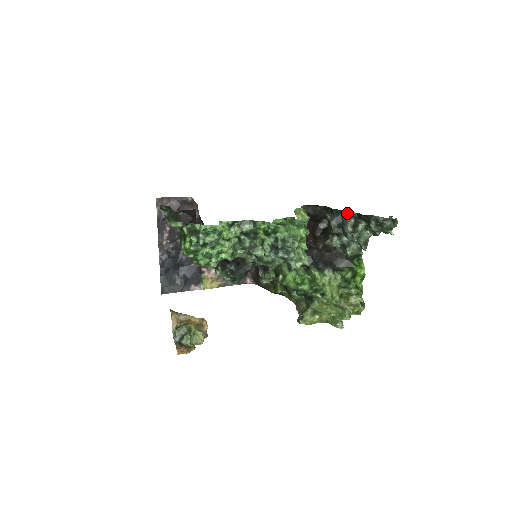
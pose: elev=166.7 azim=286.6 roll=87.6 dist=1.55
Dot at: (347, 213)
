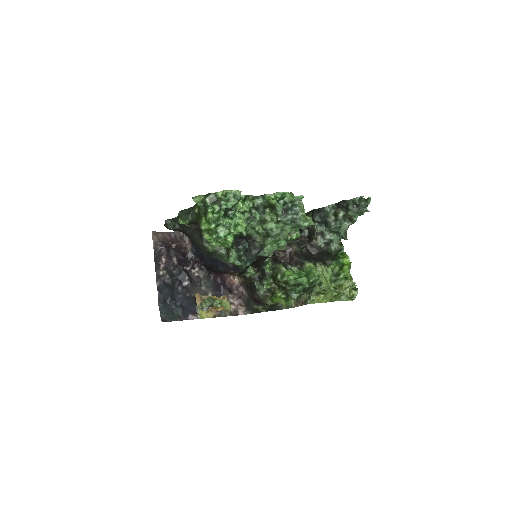
Dot at: (327, 208)
